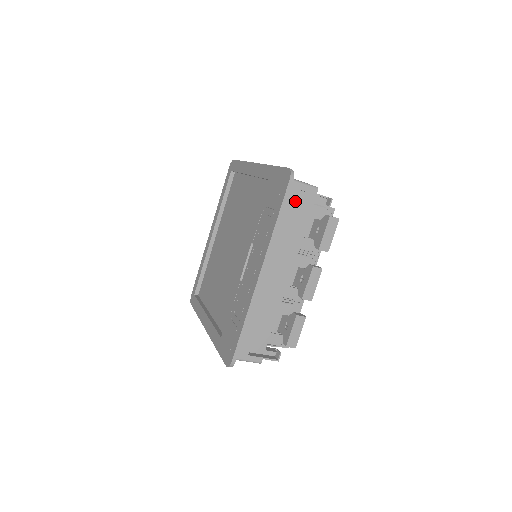
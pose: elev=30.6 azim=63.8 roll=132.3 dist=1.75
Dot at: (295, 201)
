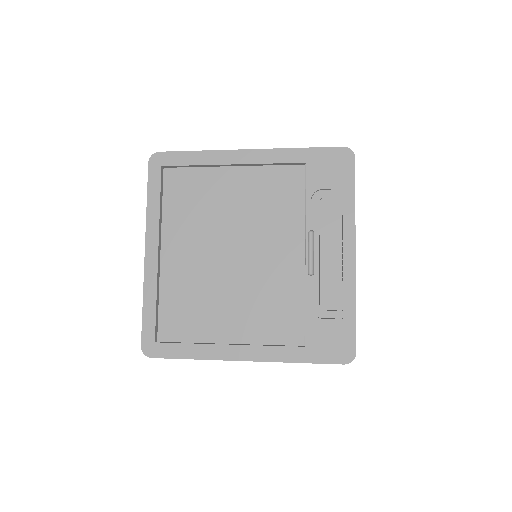
Dot at: occluded
